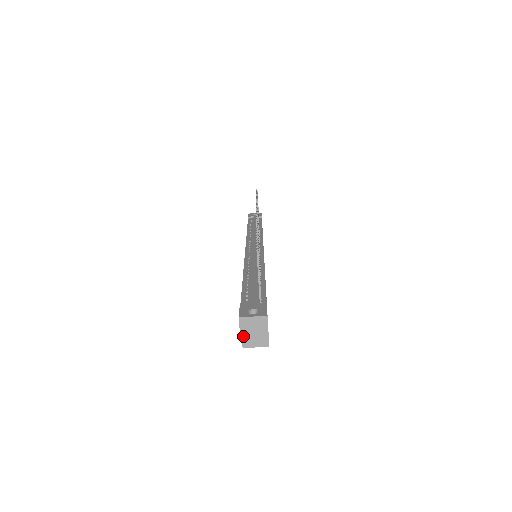
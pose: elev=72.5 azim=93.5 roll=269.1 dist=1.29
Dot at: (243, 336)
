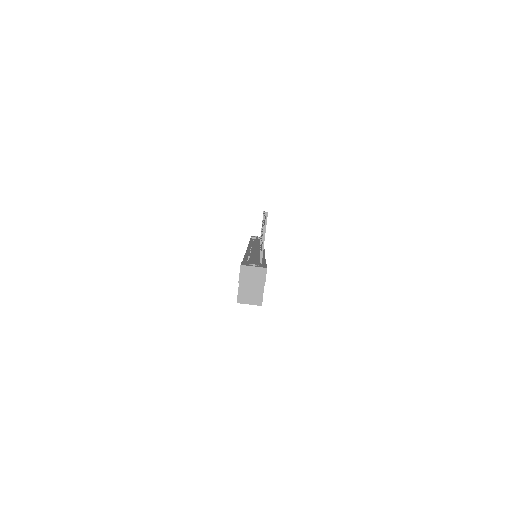
Dot at: (239, 291)
